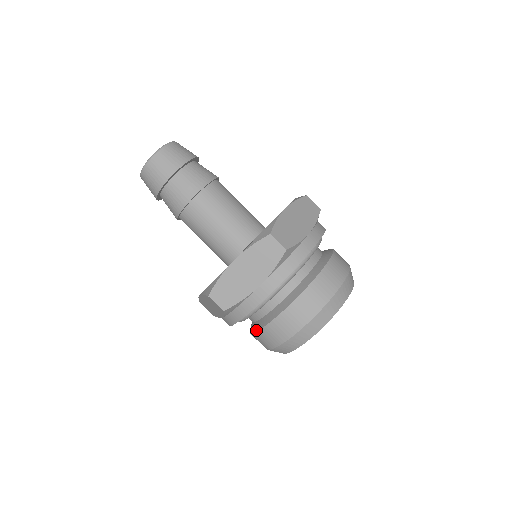
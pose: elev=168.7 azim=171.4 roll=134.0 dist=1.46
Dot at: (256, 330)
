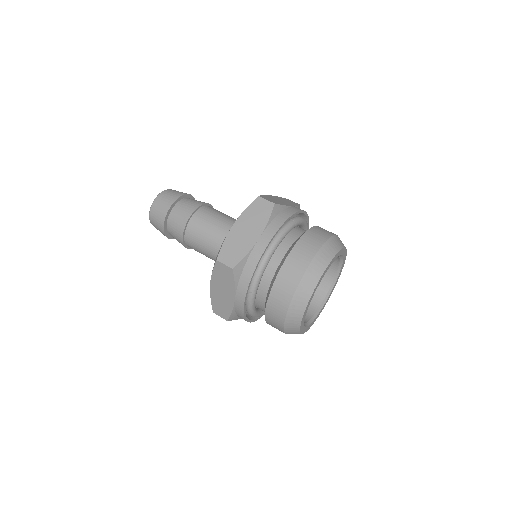
Dot at: occluded
